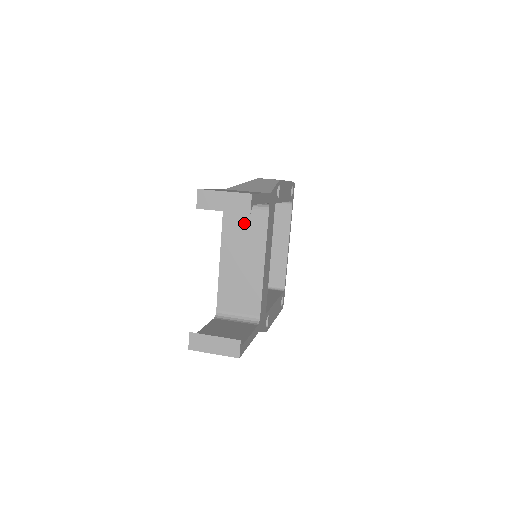
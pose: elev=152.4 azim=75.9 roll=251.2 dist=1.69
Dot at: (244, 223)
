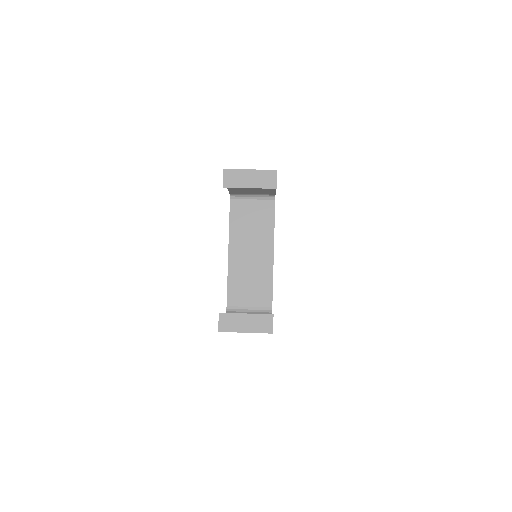
Dot at: (251, 216)
